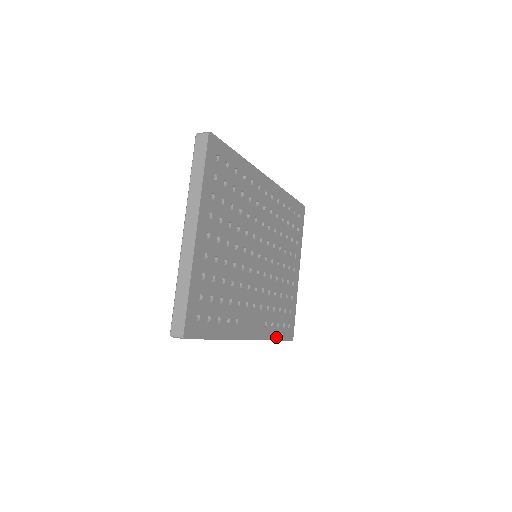
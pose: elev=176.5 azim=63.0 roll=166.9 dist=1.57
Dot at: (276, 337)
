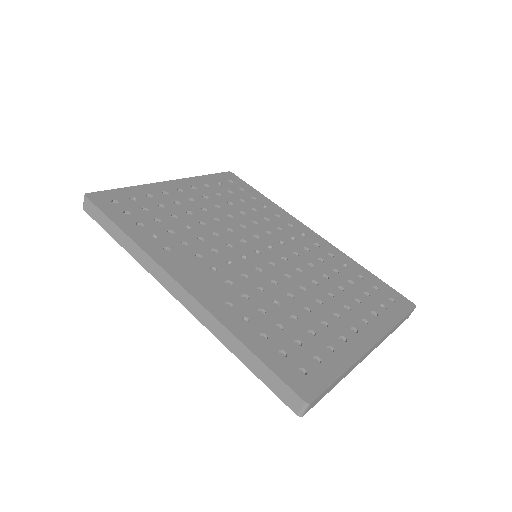
Dot at: (248, 343)
